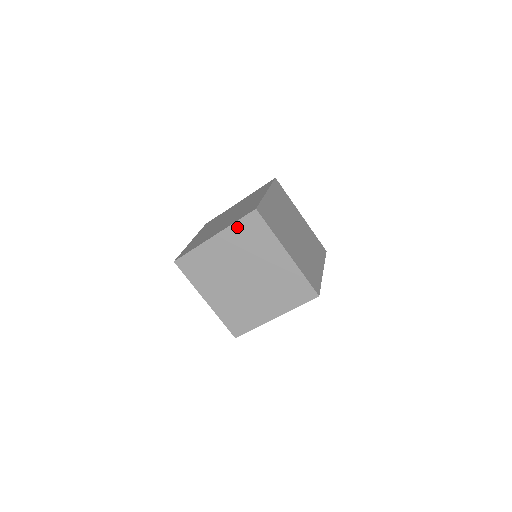
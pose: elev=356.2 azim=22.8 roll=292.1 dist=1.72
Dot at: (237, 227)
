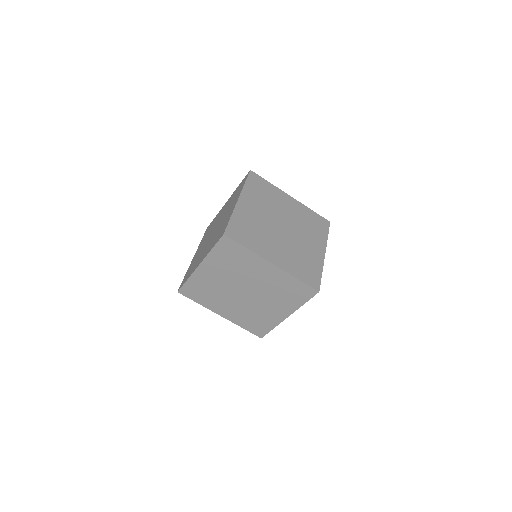
Dot at: (215, 253)
